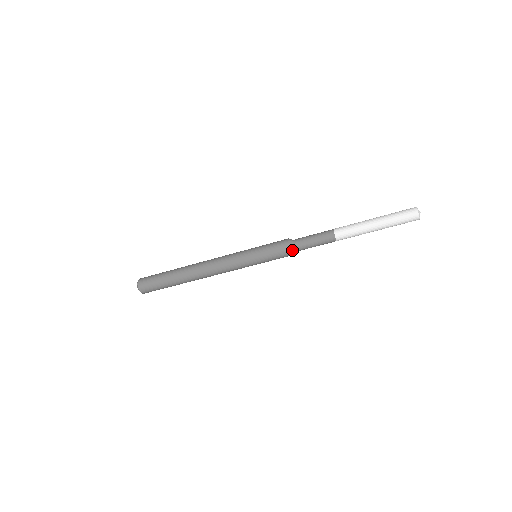
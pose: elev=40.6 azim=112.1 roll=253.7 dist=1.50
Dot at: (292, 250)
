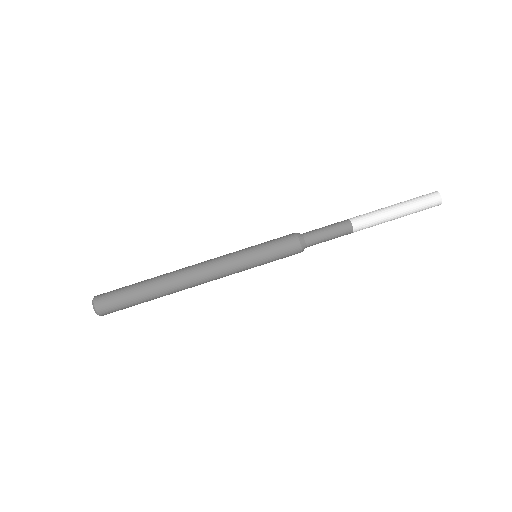
Dot at: (302, 240)
